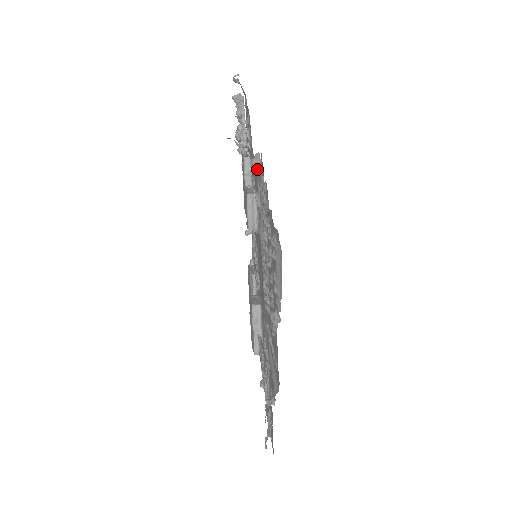
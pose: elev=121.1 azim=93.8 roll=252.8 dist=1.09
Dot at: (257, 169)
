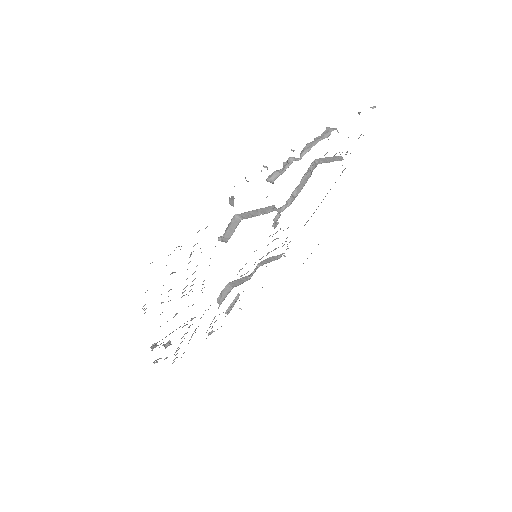
Dot at: occluded
